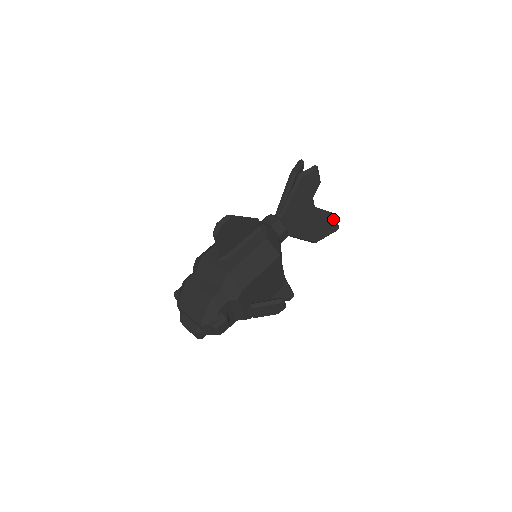
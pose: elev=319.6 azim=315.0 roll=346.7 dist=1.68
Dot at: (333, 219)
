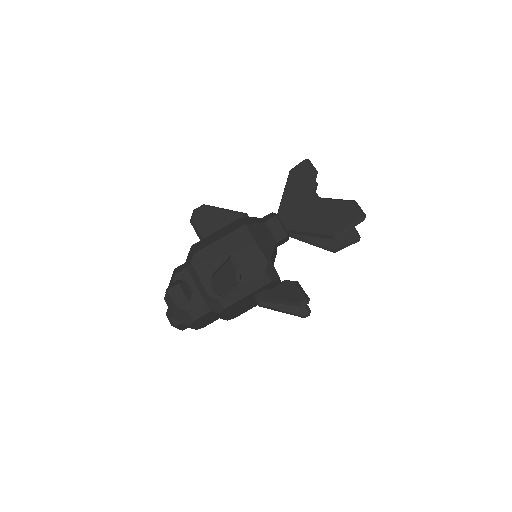
Dot at: (349, 205)
